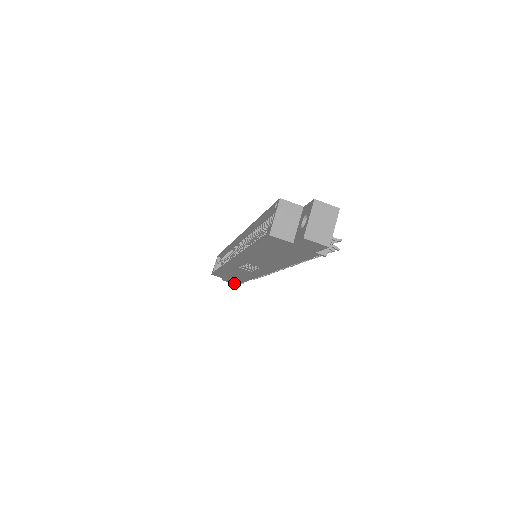
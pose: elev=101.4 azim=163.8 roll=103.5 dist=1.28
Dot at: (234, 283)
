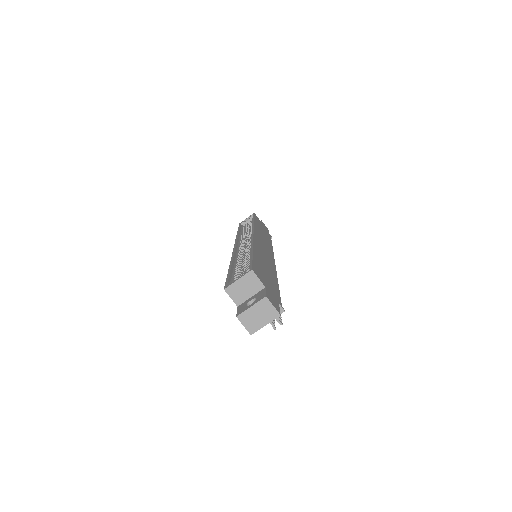
Dot at: occluded
